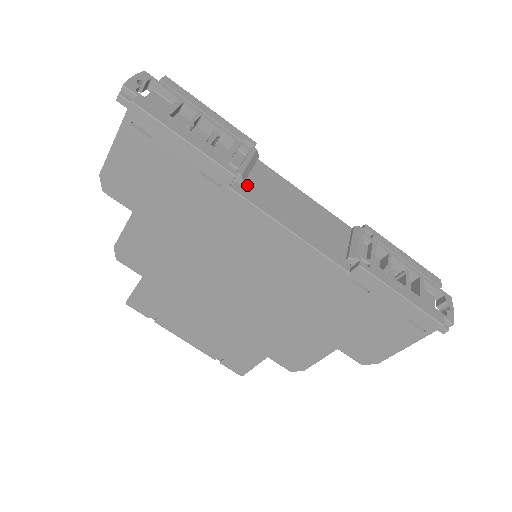
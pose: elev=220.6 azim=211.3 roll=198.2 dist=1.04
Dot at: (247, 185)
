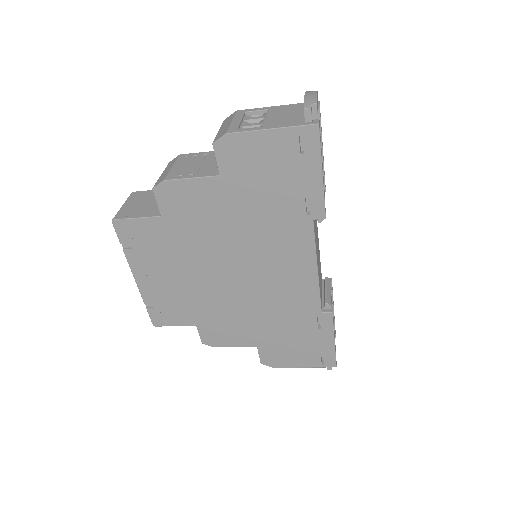
Dot at: occluded
